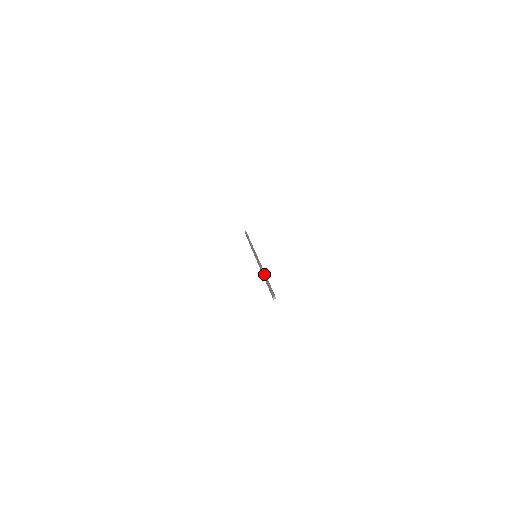
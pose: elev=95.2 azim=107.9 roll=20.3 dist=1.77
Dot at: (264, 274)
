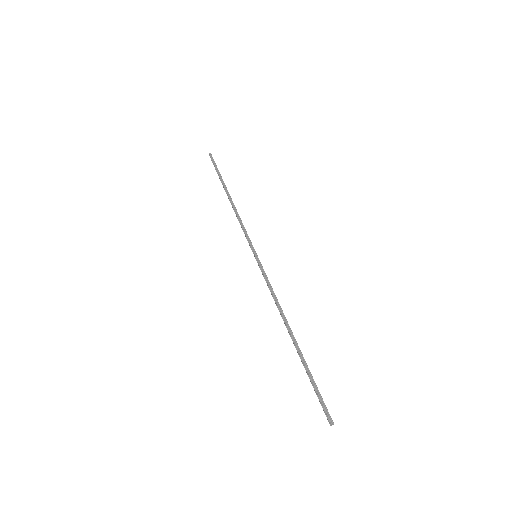
Dot at: (292, 335)
